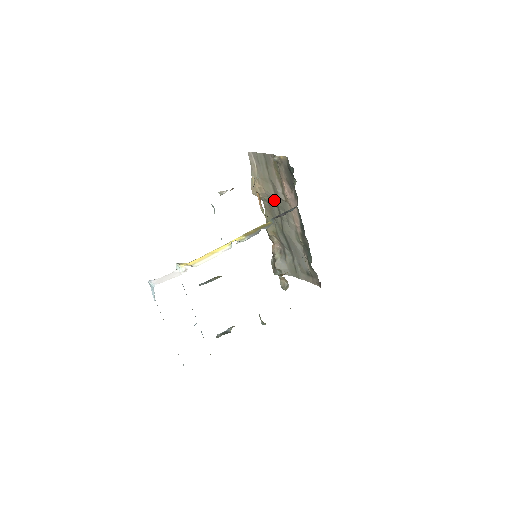
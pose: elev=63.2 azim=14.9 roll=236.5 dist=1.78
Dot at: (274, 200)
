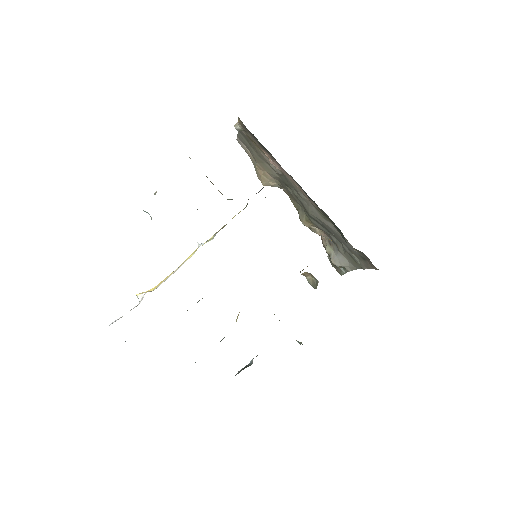
Dot at: (281, 180)
